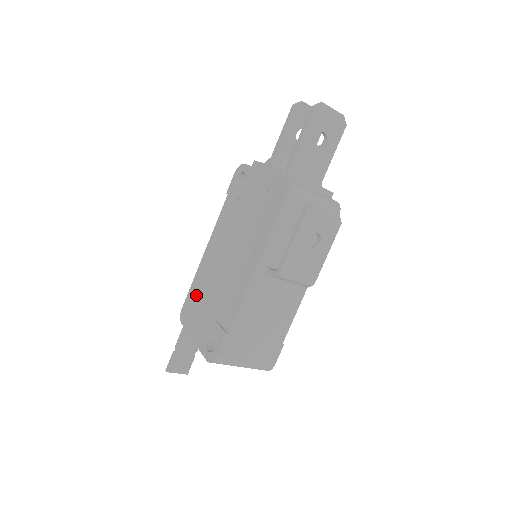
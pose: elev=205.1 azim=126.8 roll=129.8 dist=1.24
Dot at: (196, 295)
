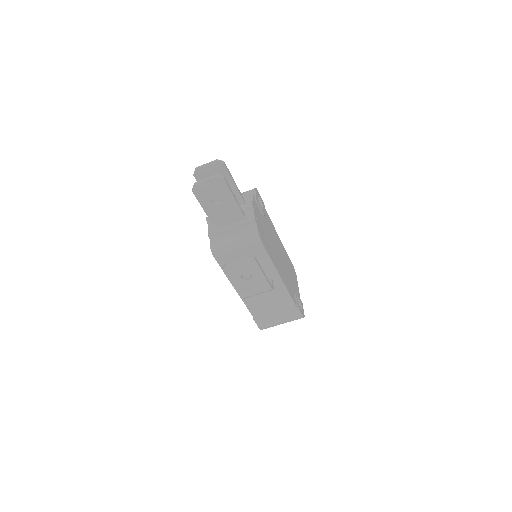
Dot at: occluded
